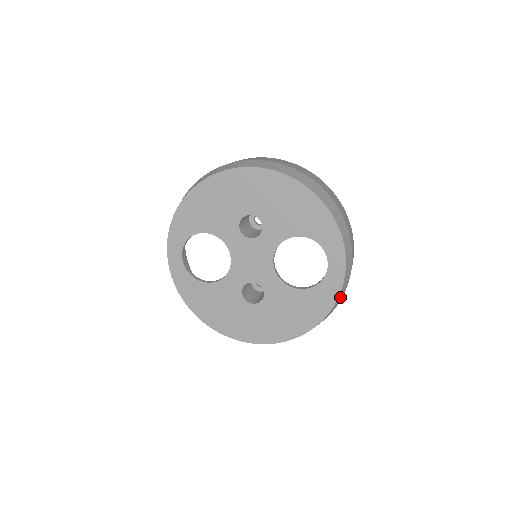
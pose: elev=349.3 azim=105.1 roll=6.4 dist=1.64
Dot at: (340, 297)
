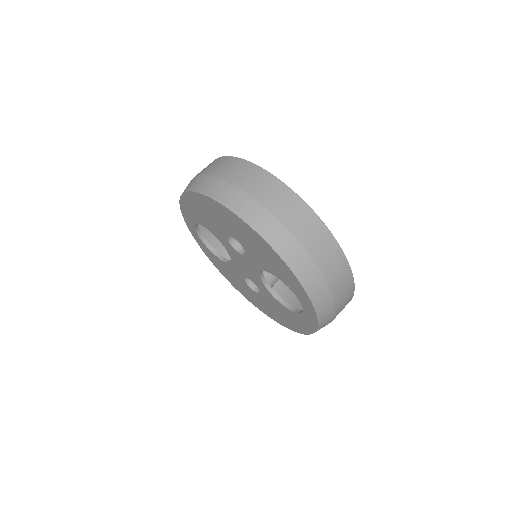
Dot at: occluded
